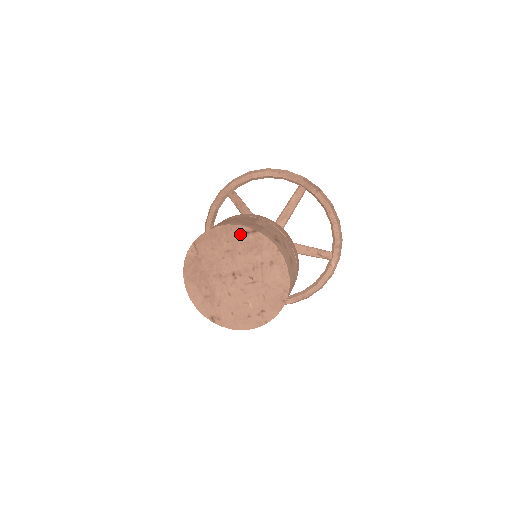
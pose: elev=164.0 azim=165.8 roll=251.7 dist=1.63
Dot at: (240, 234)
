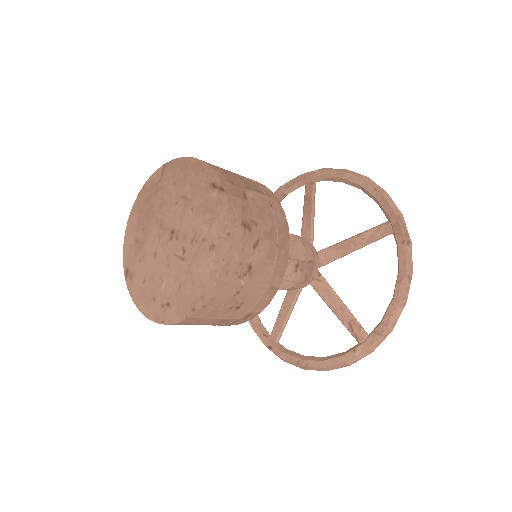
Dot at: (207, 183)
